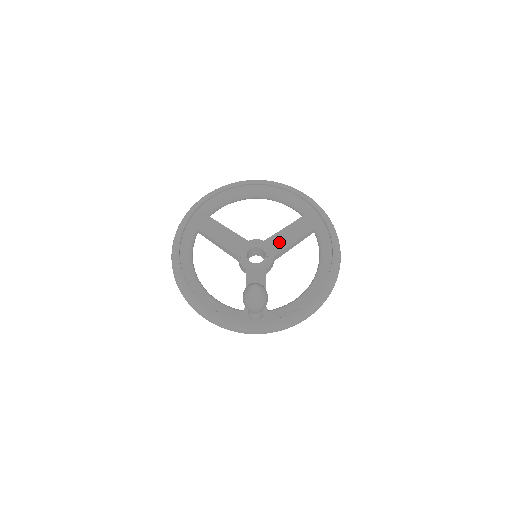
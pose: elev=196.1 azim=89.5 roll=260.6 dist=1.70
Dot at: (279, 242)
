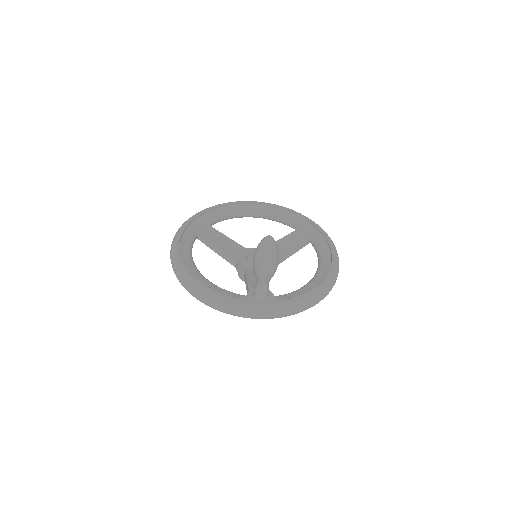
Dot at: occluded
